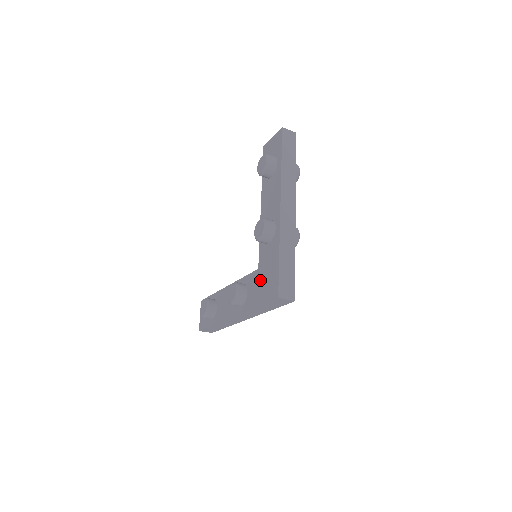
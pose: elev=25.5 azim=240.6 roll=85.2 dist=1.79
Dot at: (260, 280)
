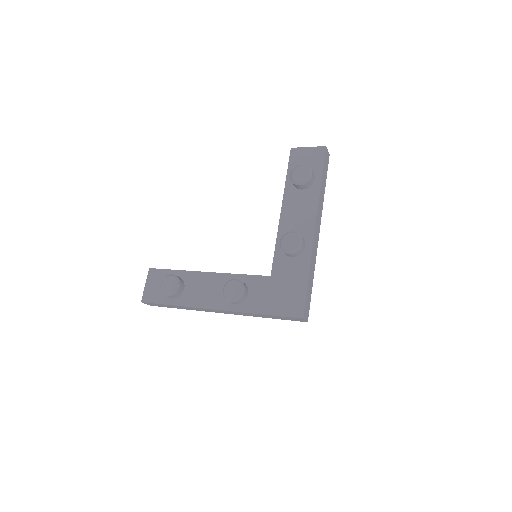
Dot at: (273, 289)
